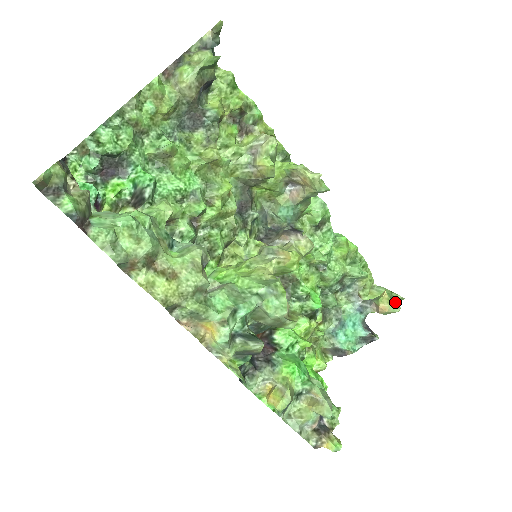
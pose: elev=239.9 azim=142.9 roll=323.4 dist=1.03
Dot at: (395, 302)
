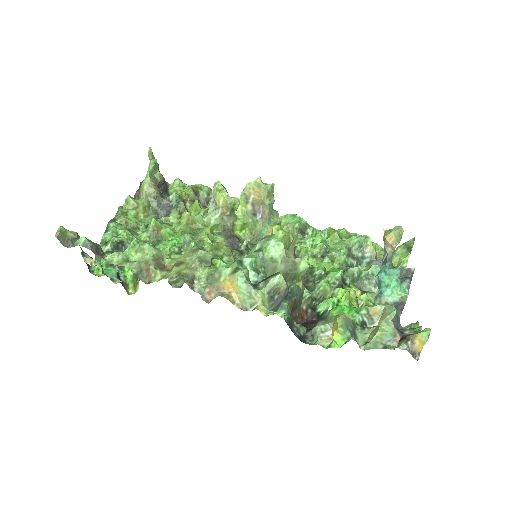
Dot at: (395, 228)
